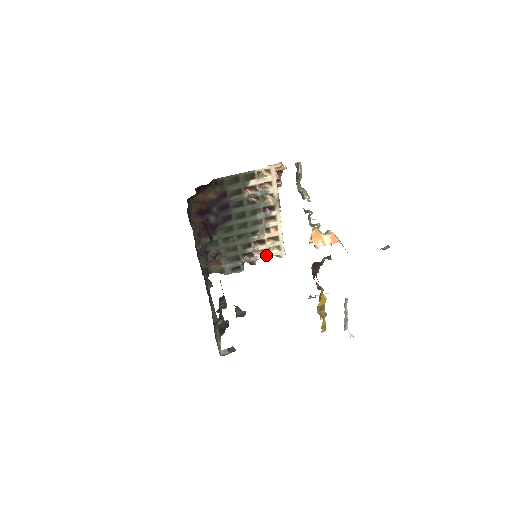
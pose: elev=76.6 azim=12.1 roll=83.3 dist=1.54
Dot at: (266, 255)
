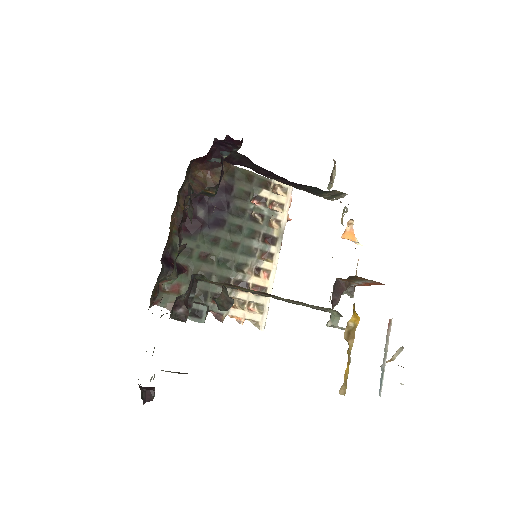
Dot at: (242, 312)
